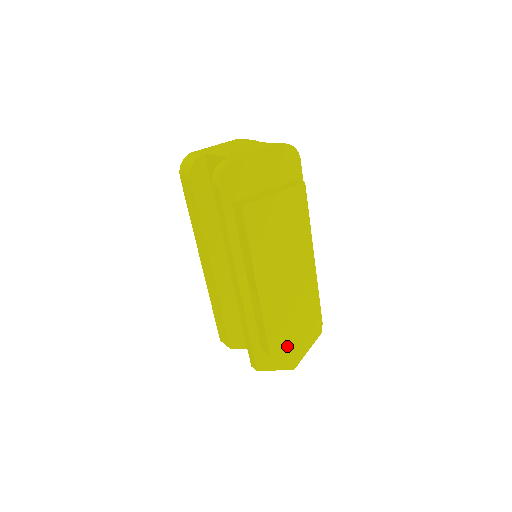
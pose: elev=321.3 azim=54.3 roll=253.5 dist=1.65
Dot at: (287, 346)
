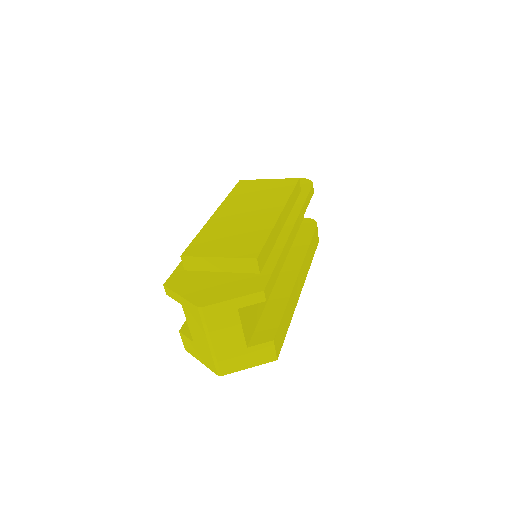
Dot at: (211, 282)
